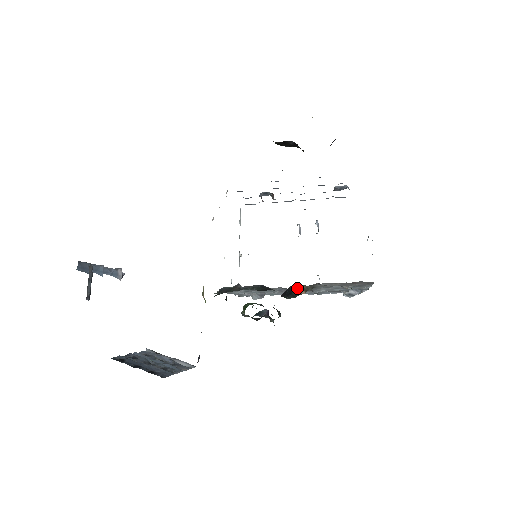
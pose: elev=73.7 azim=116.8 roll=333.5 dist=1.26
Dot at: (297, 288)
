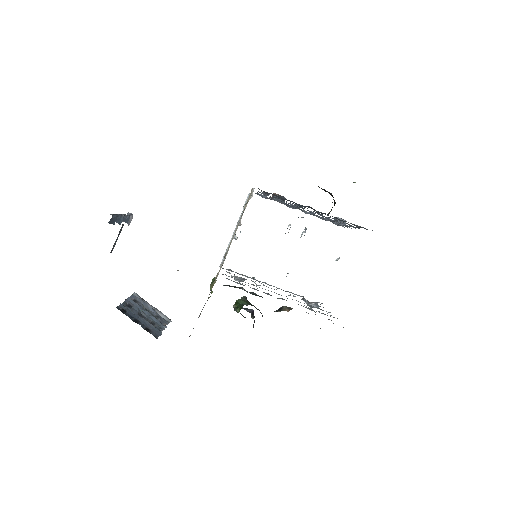
Dot at: (286, 307)
